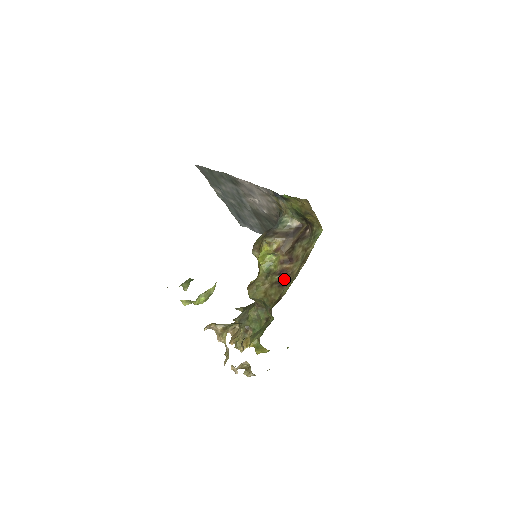
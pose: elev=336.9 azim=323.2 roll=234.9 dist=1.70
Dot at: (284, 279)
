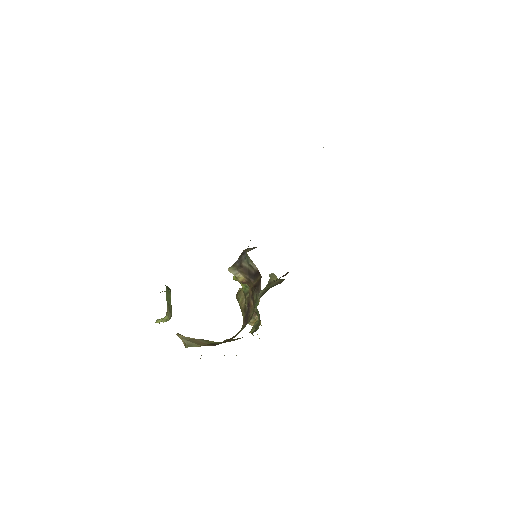
Dot at: (247, 315)
